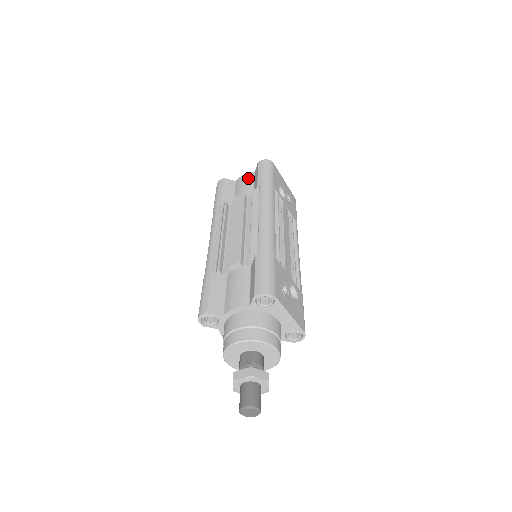
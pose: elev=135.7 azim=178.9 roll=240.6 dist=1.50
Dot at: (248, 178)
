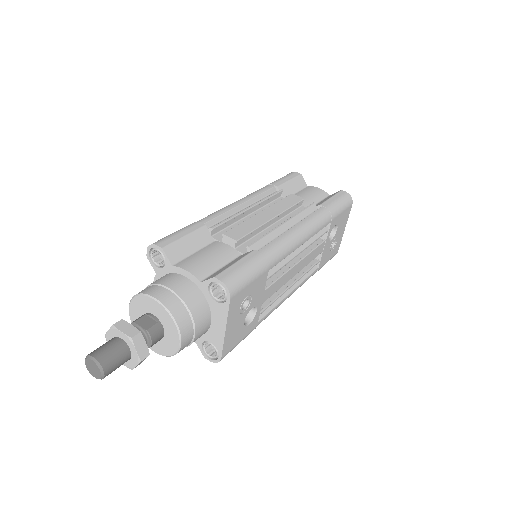
Dot at: (320, 193)
